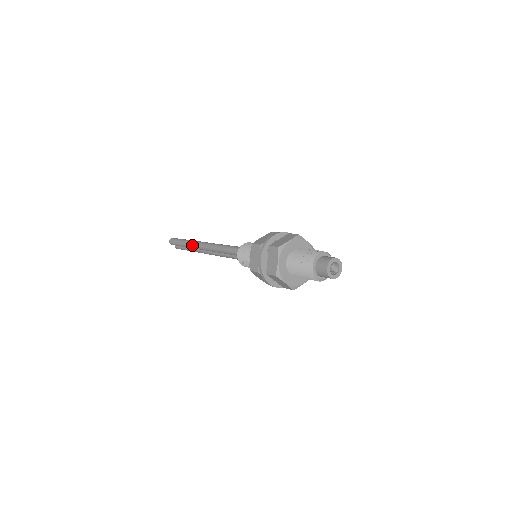
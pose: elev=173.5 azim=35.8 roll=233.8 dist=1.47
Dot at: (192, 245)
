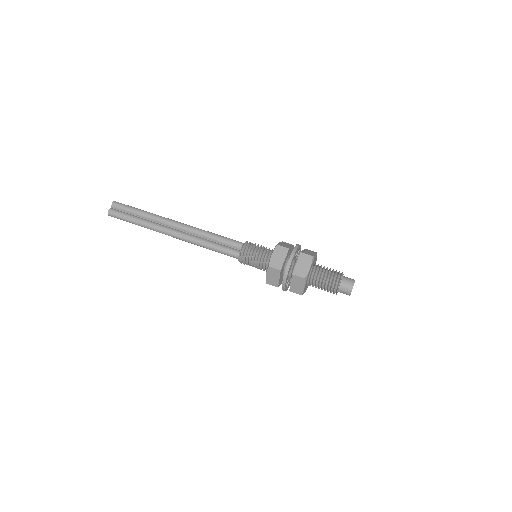
Dot at: occluded
